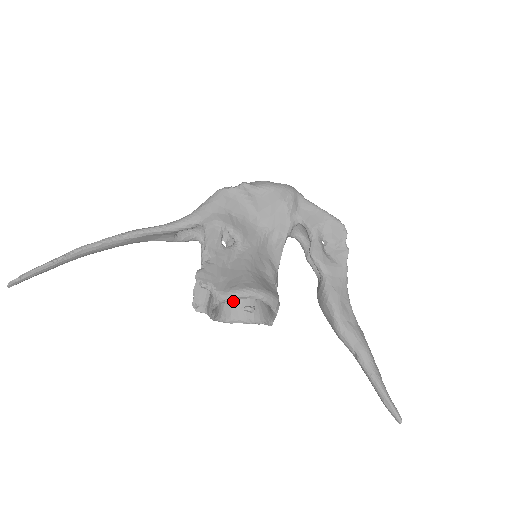
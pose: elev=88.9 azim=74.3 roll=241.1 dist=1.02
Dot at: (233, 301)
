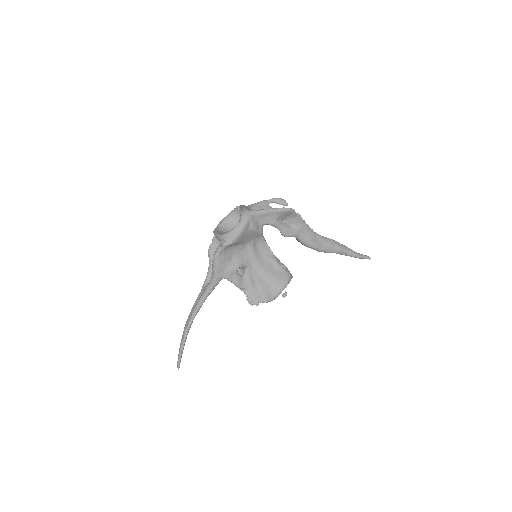
Dot at: occluded
